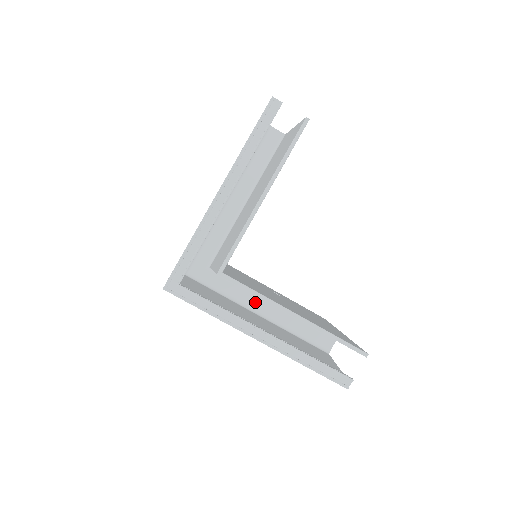
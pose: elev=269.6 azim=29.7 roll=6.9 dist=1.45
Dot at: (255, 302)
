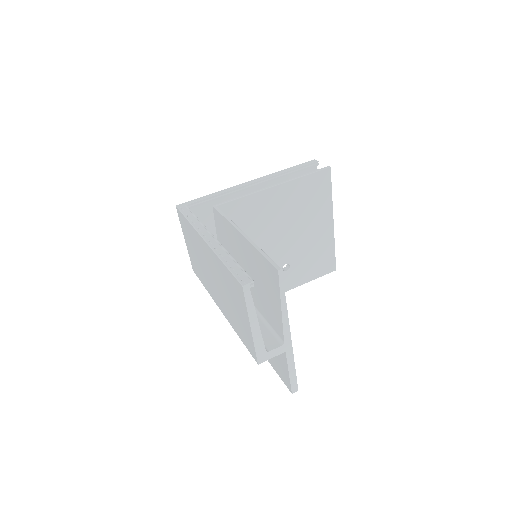
Dot at: occluded
